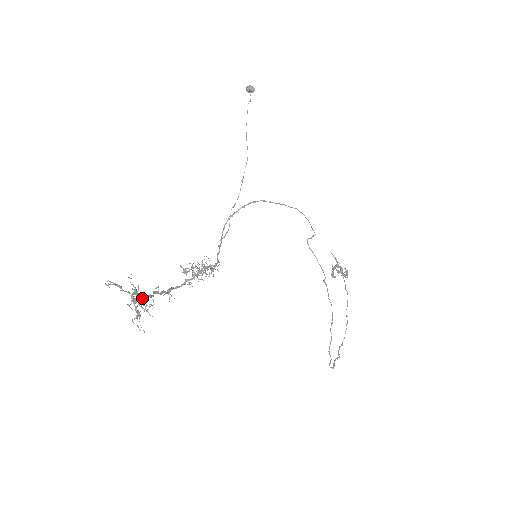
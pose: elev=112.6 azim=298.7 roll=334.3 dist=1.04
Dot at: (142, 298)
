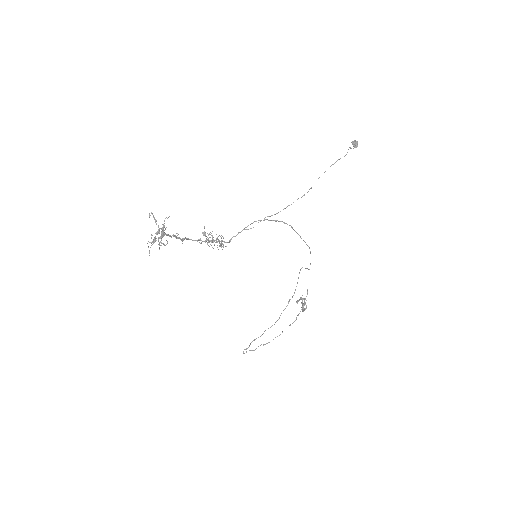
Dot at: (163, 235)
